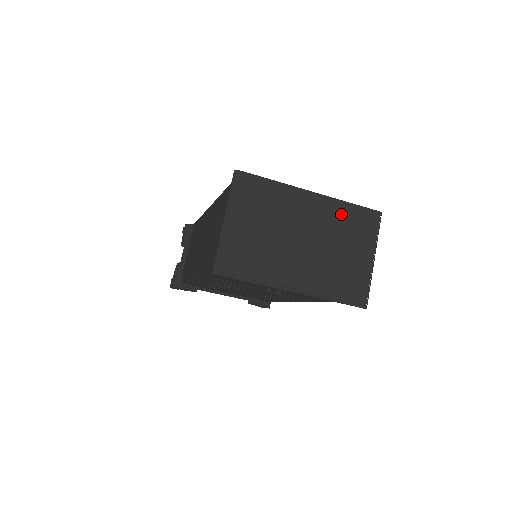
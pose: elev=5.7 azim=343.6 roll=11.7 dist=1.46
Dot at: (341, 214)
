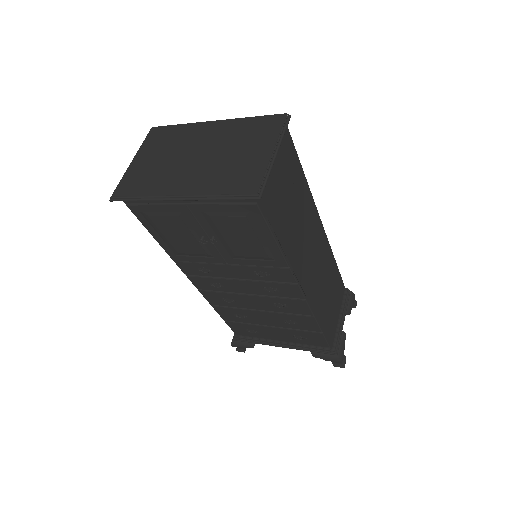
Dot at: (240, 128)
